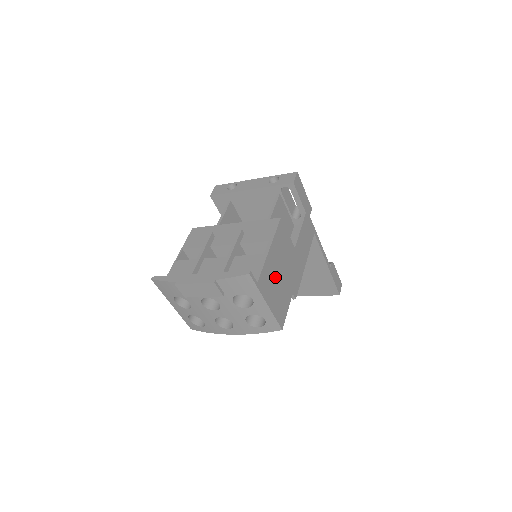
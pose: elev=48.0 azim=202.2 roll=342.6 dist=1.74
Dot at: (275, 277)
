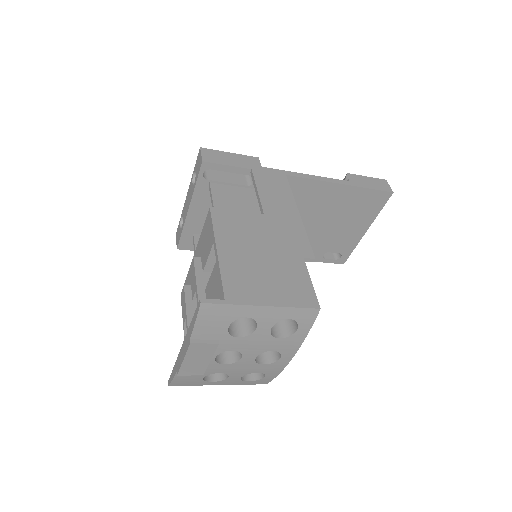
Dot at: (254, 268)
